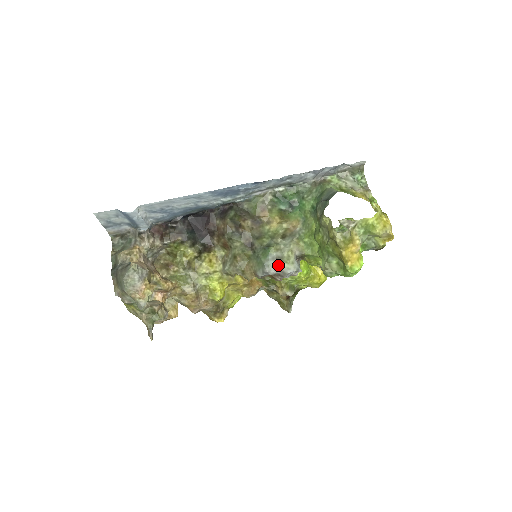
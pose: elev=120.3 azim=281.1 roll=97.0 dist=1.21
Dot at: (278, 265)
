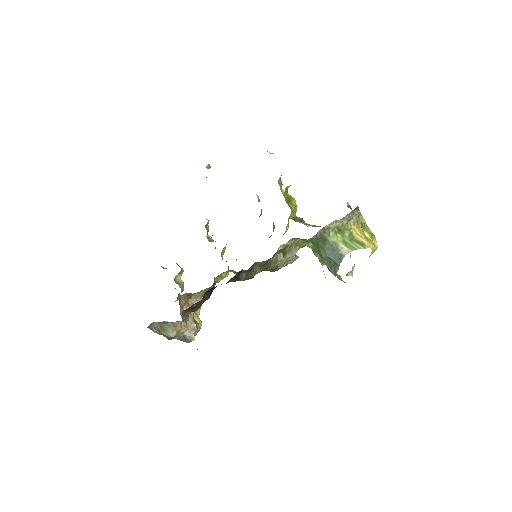
Dot at: occluded
